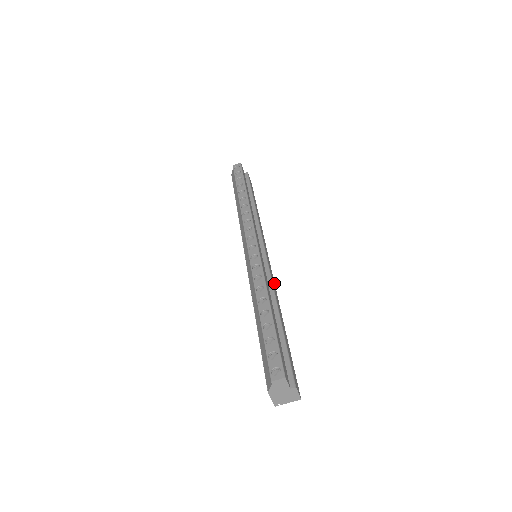
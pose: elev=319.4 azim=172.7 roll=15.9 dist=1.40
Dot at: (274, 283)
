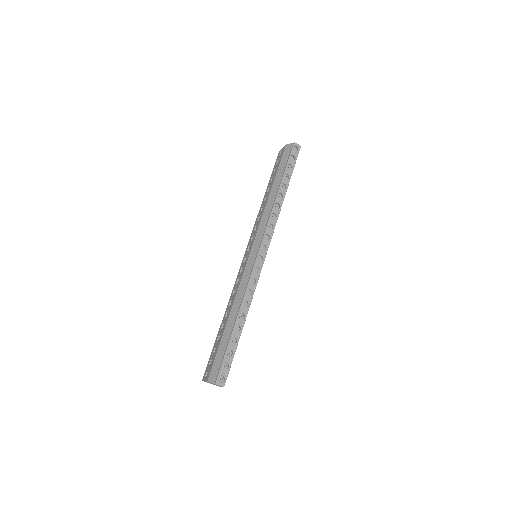
Dot at: occluded
